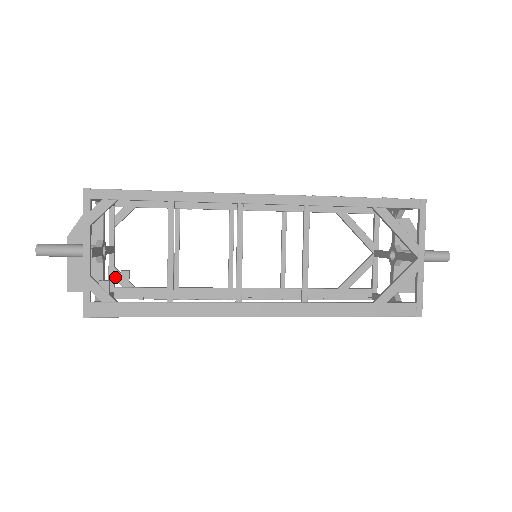
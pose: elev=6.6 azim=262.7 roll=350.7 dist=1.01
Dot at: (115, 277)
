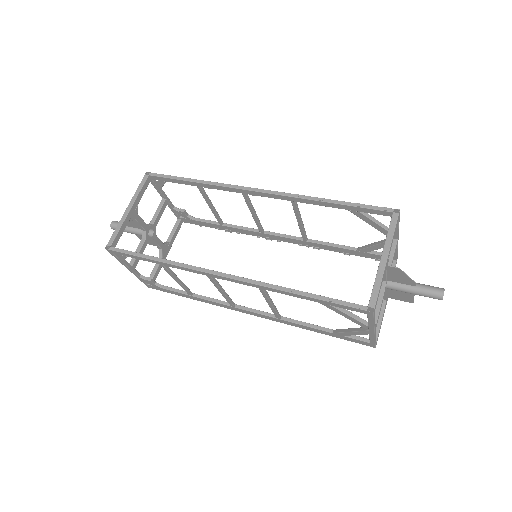
Dot at: (177, 213)
